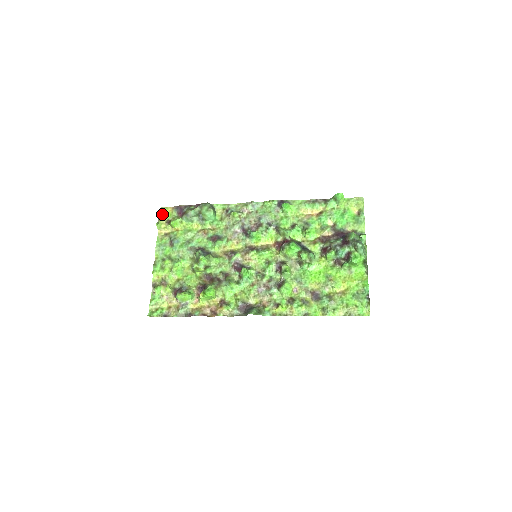
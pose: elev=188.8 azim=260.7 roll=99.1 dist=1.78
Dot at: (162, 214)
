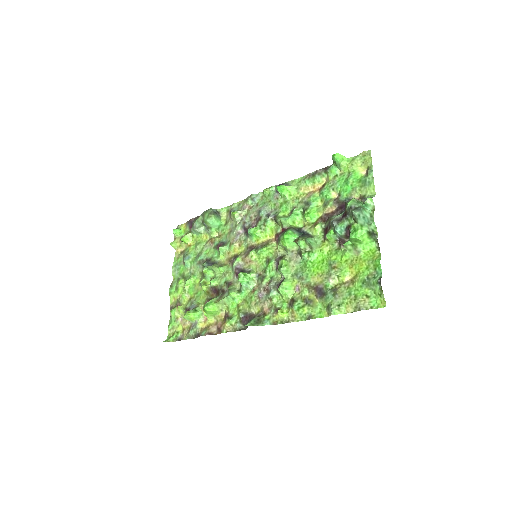
Dot at: (176, 232)
